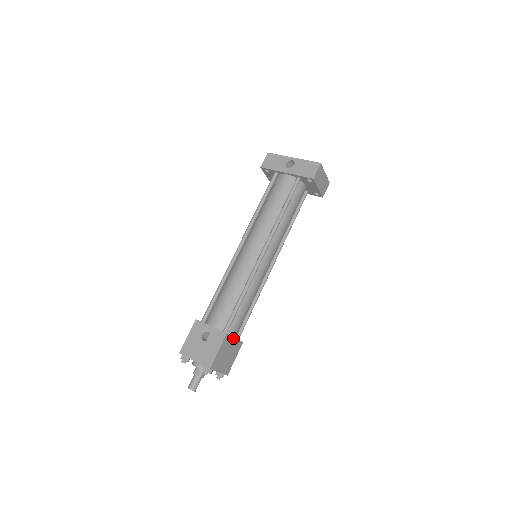
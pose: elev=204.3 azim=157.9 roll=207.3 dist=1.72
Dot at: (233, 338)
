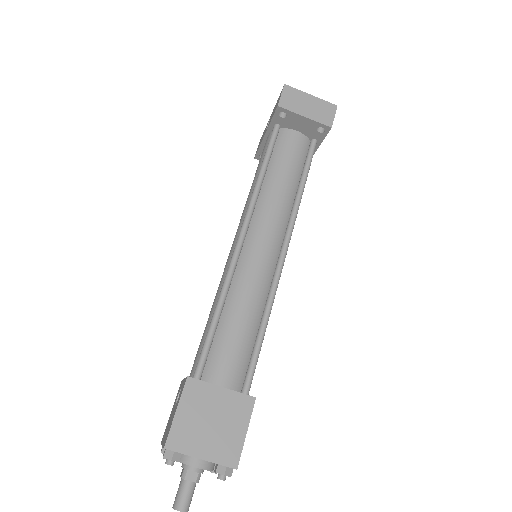
Dot at: (215, 387)
